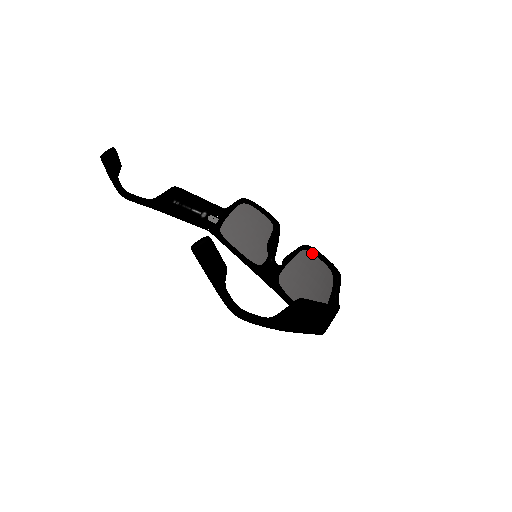
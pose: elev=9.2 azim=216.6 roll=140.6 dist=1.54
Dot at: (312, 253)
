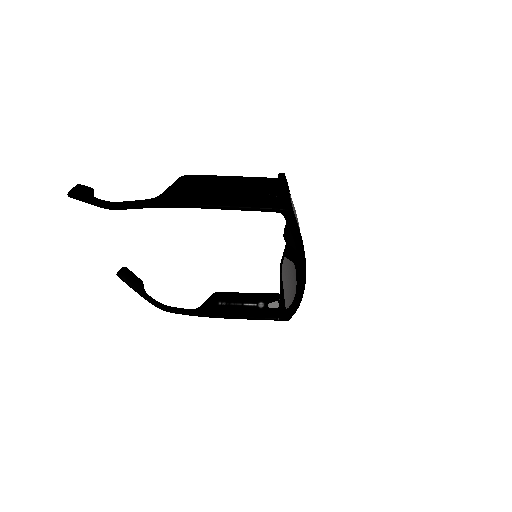
Dot at: occluded
